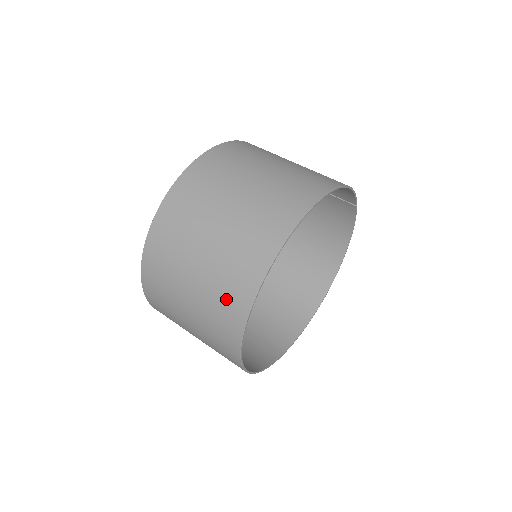
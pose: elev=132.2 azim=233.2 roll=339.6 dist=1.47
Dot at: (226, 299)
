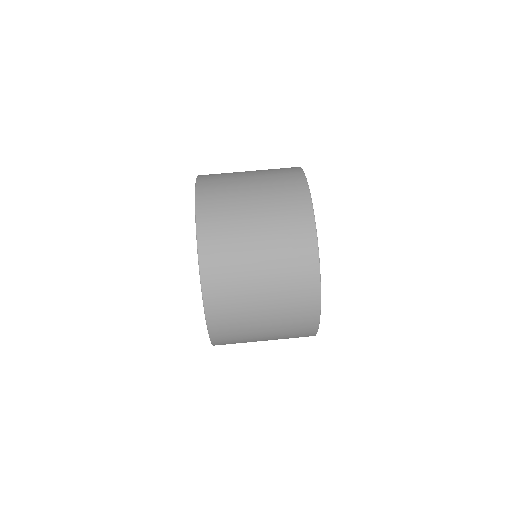
Dot at: (298, 301)
